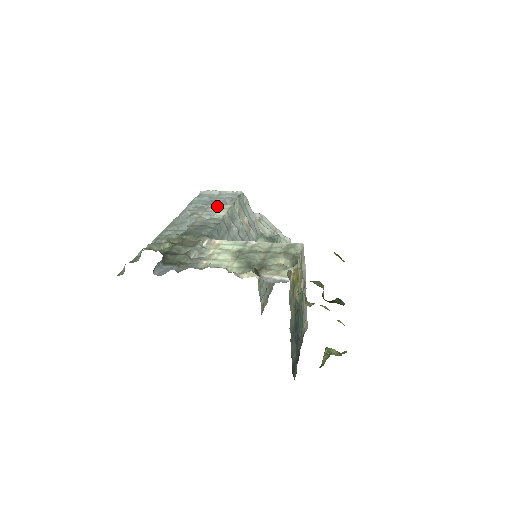
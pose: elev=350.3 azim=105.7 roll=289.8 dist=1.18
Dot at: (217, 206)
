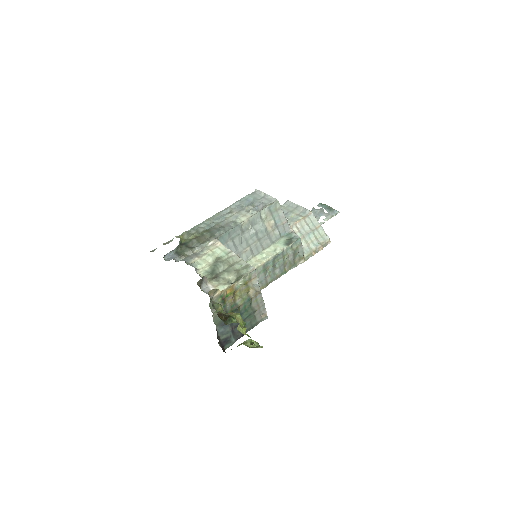
Dot at: (250, 209)
